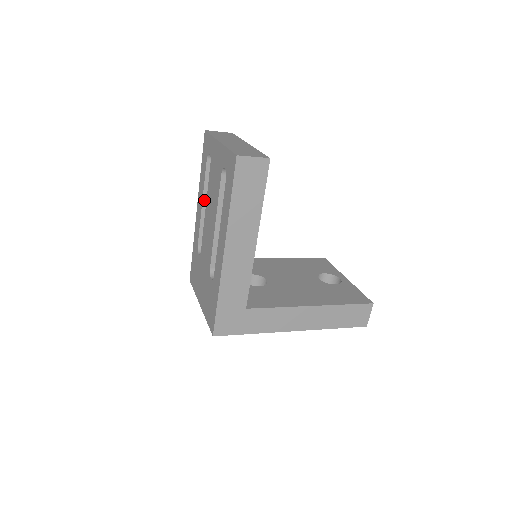
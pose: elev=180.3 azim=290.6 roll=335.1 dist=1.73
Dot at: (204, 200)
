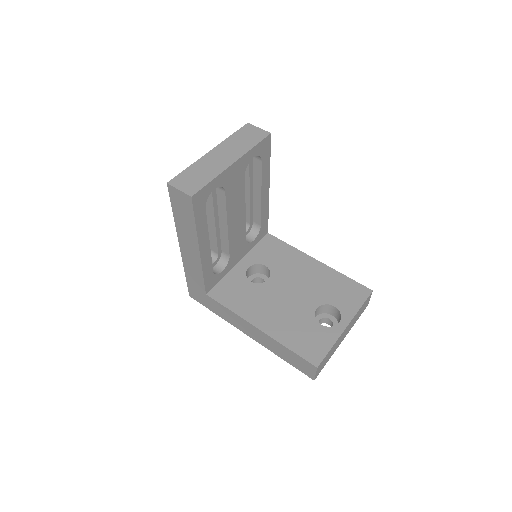
Dot at: occluded
